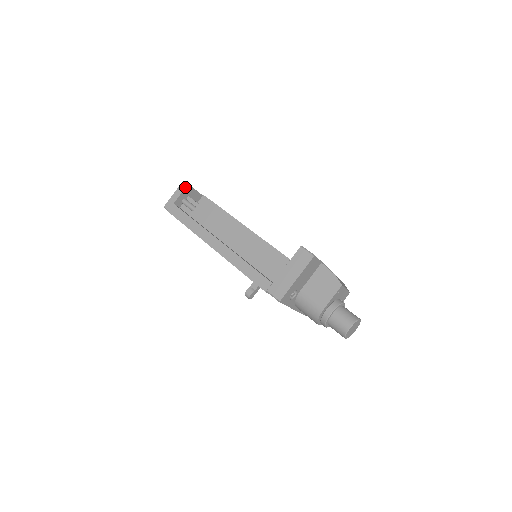
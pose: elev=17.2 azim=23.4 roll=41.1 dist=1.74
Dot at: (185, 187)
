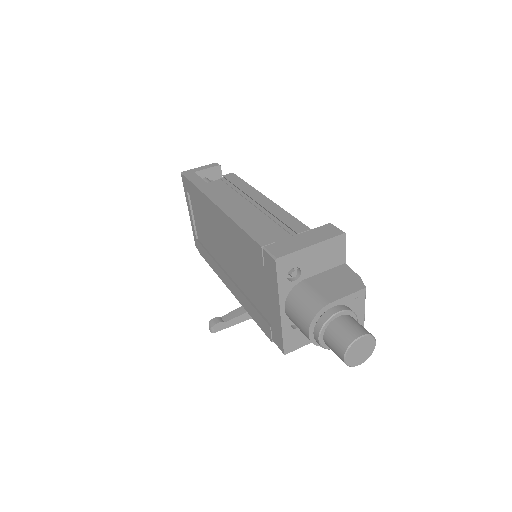
Dot at: (216, 165)
